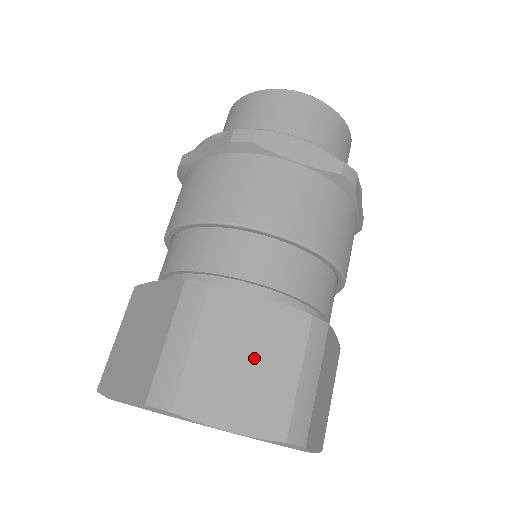
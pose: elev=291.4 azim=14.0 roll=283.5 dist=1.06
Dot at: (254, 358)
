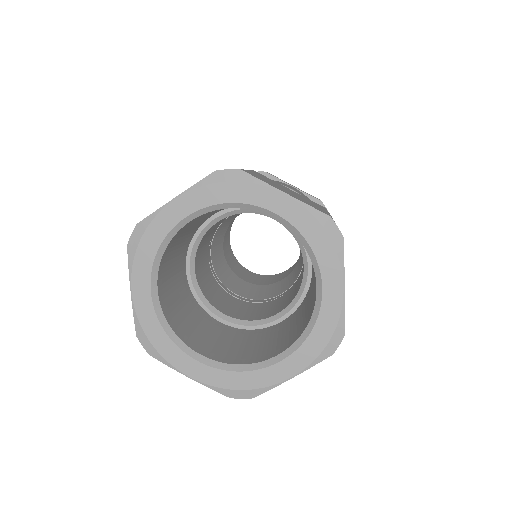
Dot at: occluded
